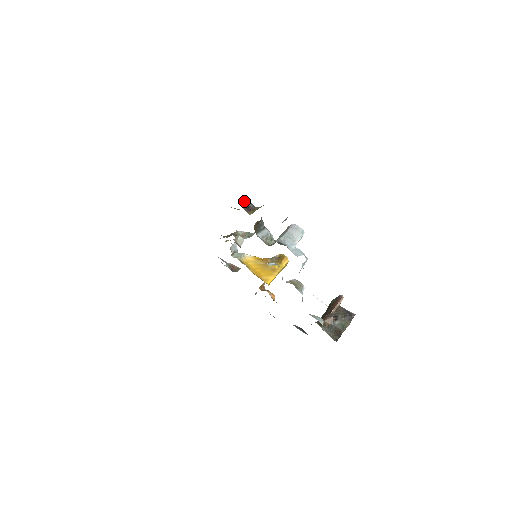
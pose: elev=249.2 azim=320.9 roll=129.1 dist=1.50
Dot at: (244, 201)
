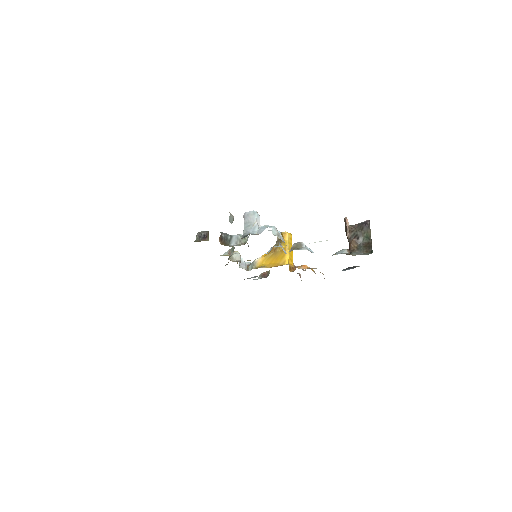
Dot at: (197, 236)
